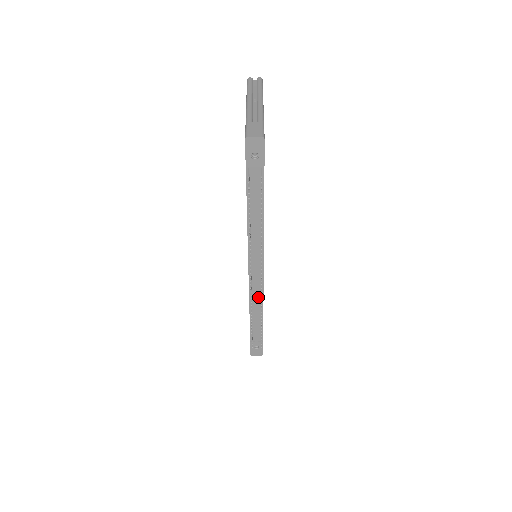
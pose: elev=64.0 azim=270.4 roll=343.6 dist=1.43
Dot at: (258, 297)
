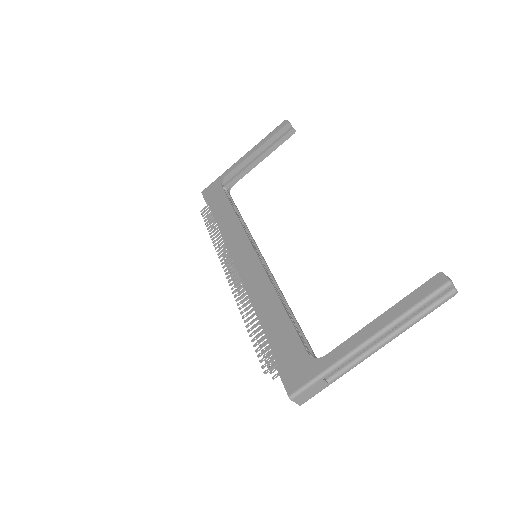
Dot at: occluded
